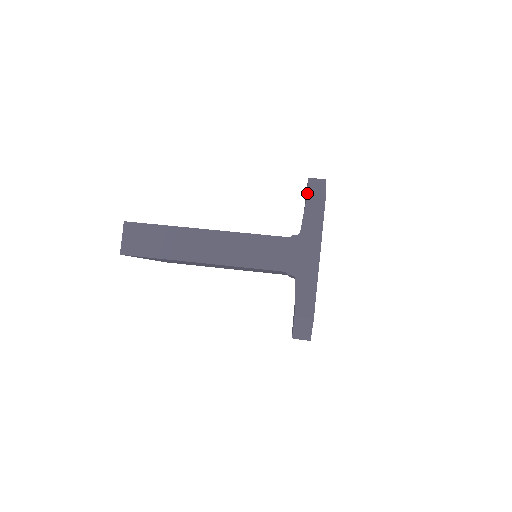
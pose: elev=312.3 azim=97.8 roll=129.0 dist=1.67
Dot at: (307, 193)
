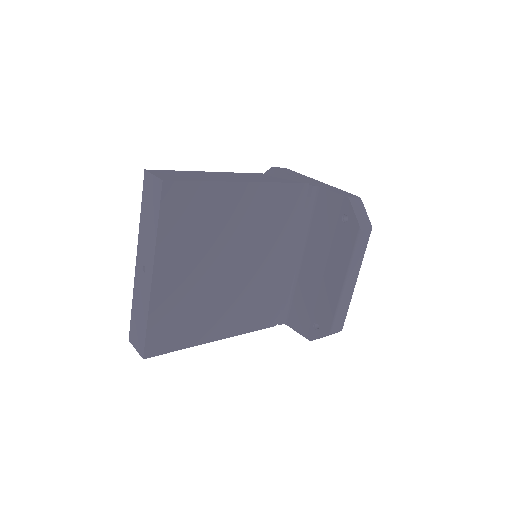
Dot at: (270, 168)
